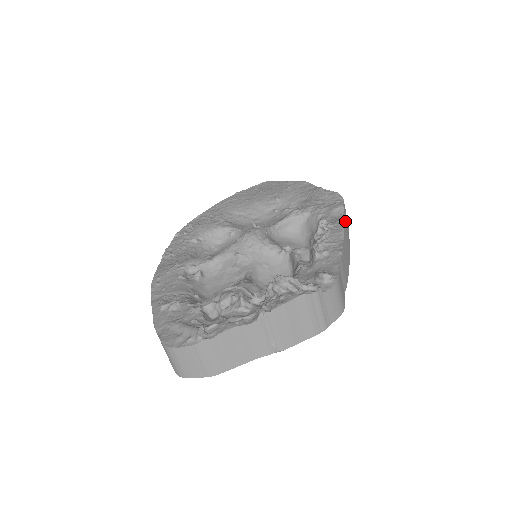
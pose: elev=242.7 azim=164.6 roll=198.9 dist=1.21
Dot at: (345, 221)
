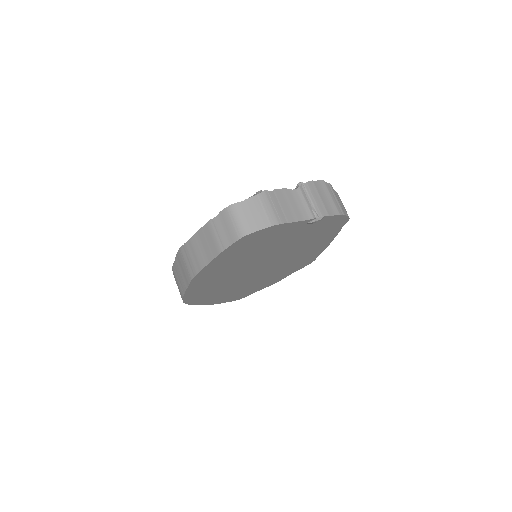
Dot at: occluded
